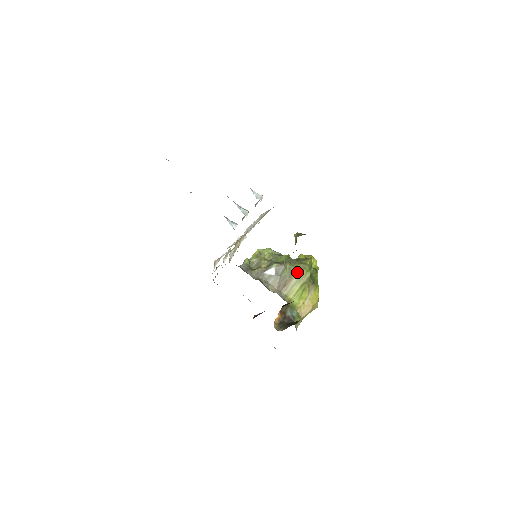
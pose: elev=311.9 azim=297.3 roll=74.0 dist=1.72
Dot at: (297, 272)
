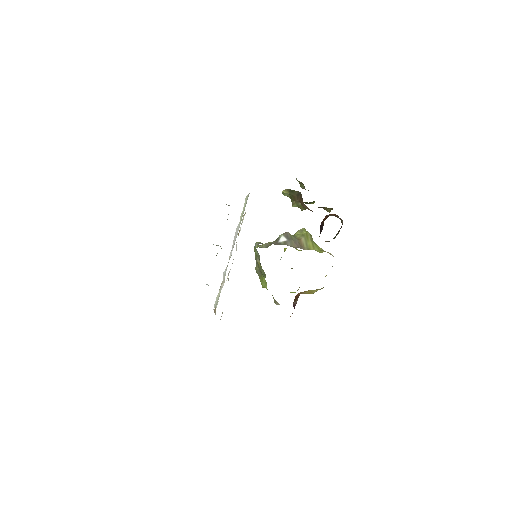
Dot at: (299, 236)
